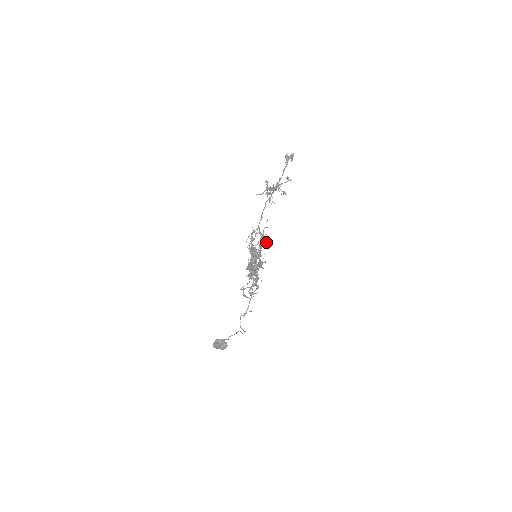
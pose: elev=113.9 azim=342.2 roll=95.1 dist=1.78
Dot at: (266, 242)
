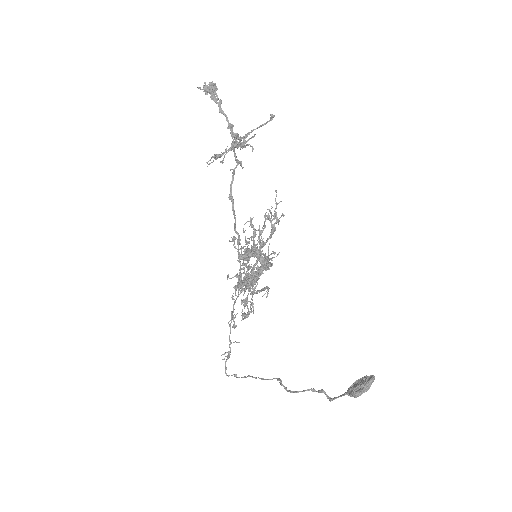
Dot at: occluded
